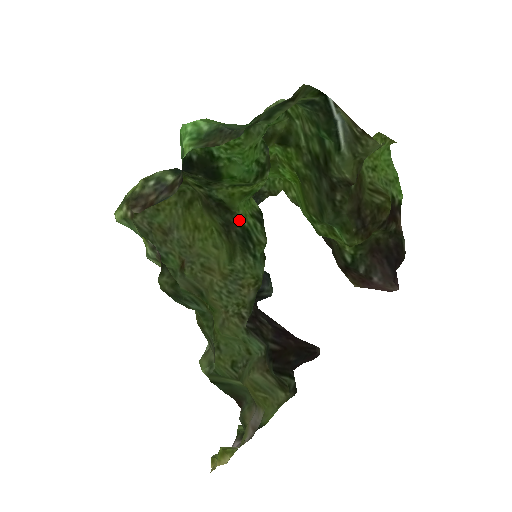
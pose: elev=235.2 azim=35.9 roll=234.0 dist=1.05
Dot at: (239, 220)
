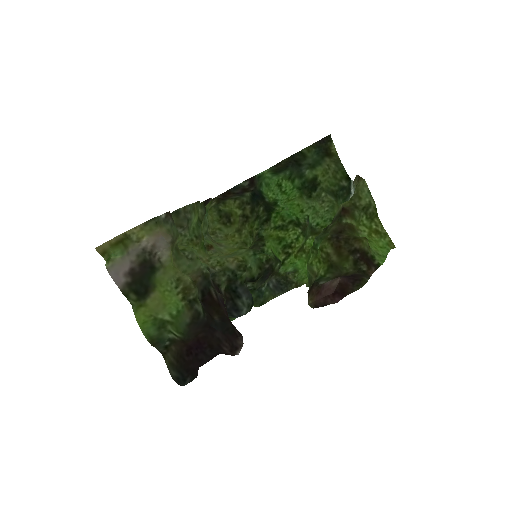
Dot at: (264, 246)
